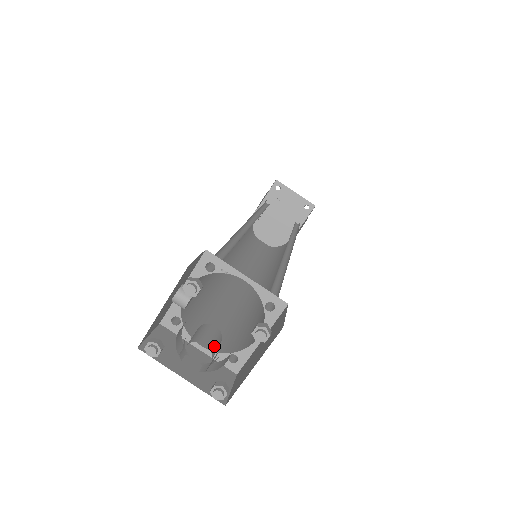
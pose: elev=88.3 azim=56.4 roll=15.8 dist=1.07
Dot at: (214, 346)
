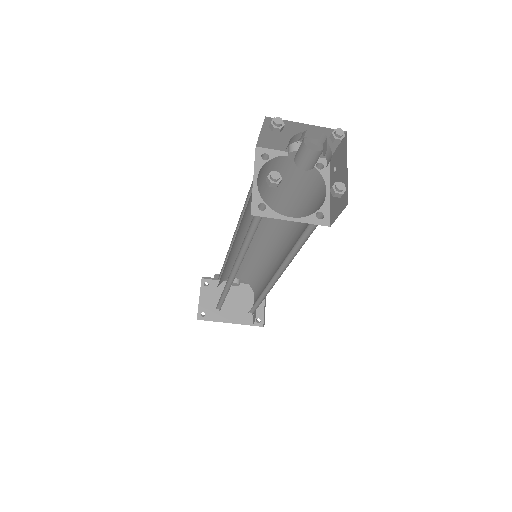
Dot at: occluded
